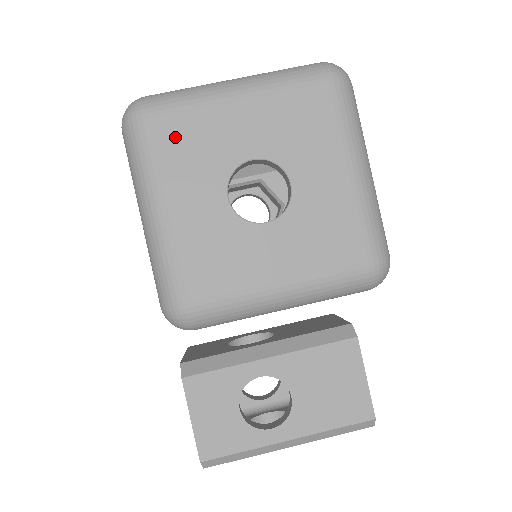
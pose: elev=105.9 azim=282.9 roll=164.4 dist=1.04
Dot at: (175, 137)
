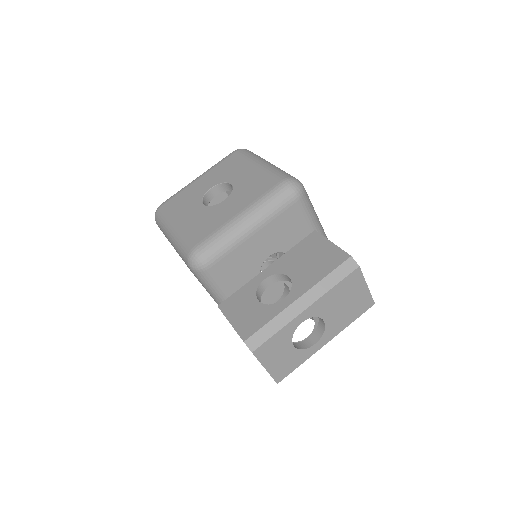
Dot at: (175, 203)
